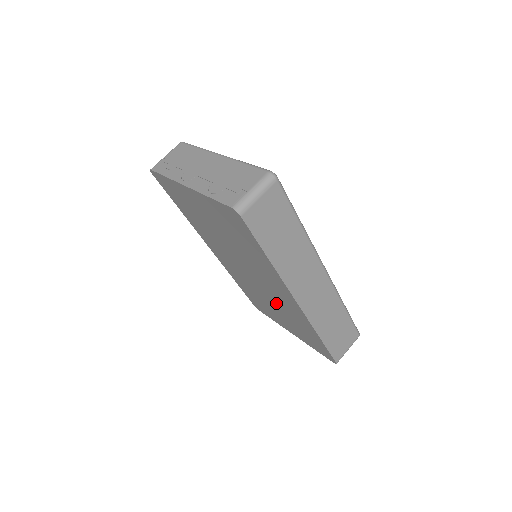
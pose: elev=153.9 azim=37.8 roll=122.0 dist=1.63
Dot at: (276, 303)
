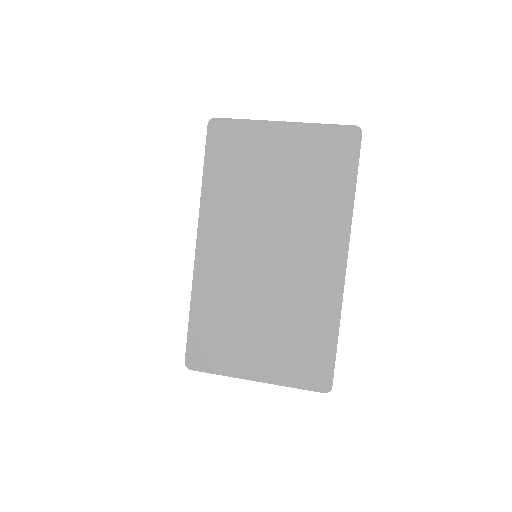
Dot at: (283, 299)
